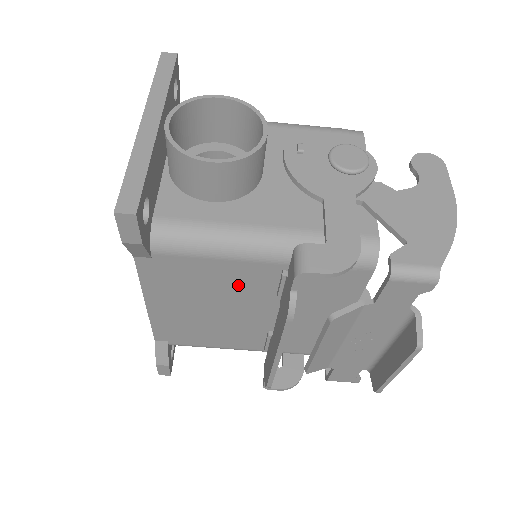
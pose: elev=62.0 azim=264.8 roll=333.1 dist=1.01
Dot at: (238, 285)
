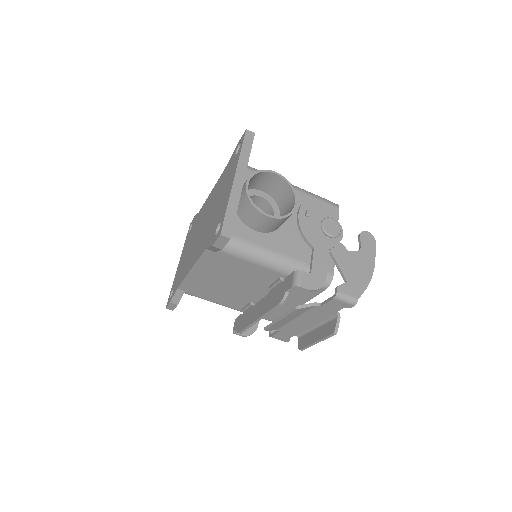
Dot at: (252, 276)
